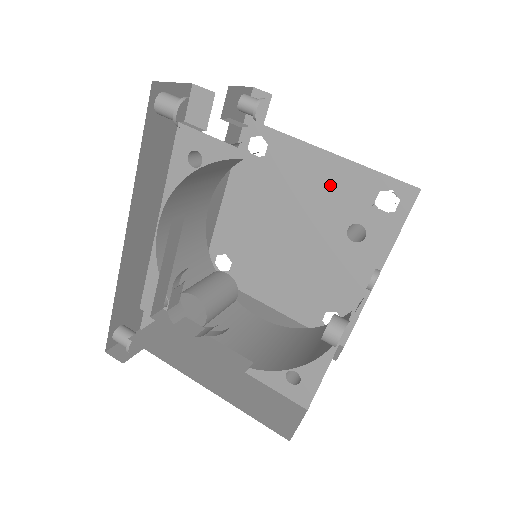
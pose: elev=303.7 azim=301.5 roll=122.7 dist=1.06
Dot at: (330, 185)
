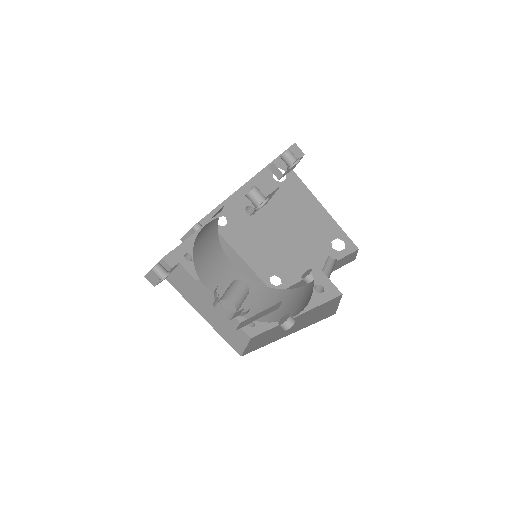
Dot at: (312, 220)
